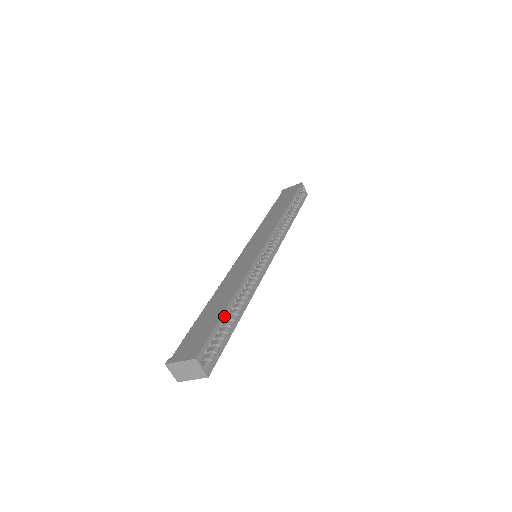
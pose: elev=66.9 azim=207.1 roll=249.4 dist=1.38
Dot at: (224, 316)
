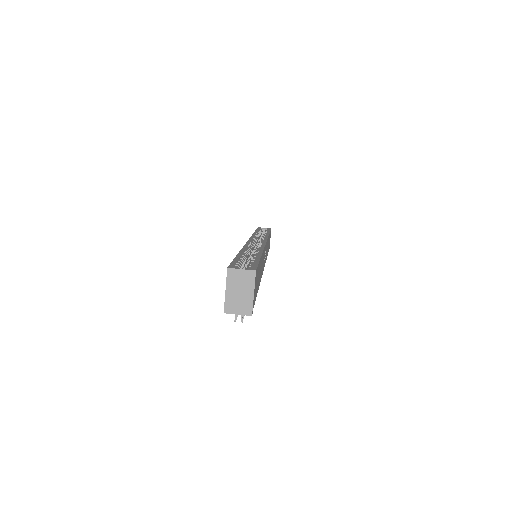
Dot at: (239, 257)
